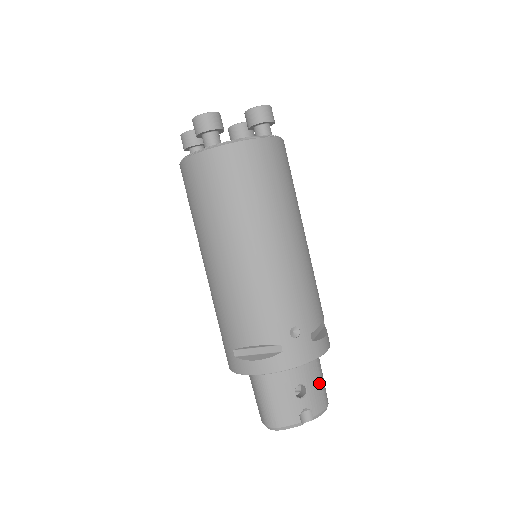
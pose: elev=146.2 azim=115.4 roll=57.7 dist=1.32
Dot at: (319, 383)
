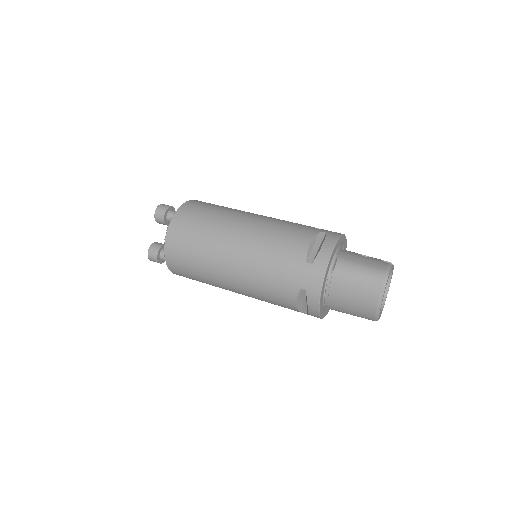
Dot at: occluded
